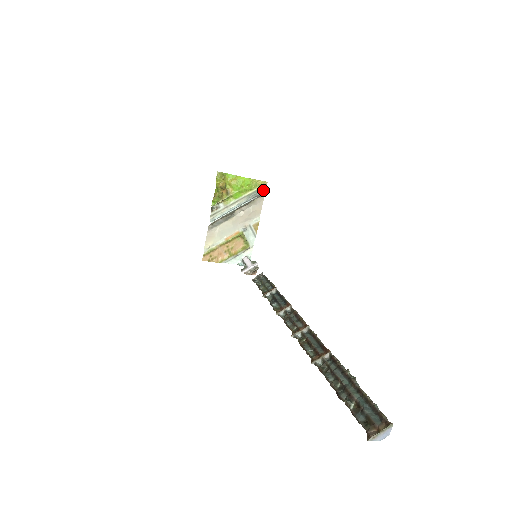
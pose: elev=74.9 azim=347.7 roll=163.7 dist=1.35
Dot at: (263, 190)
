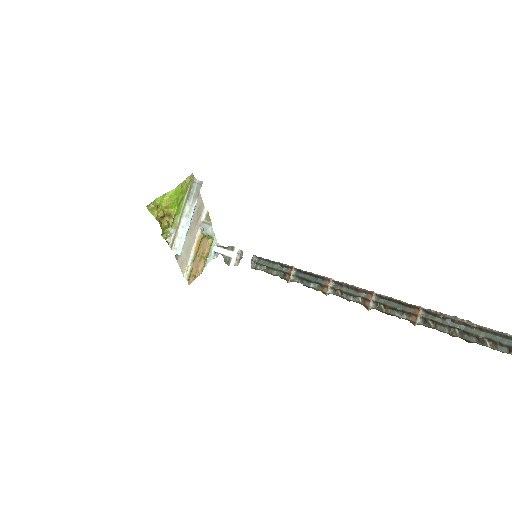
Dot at: (195, 184)
